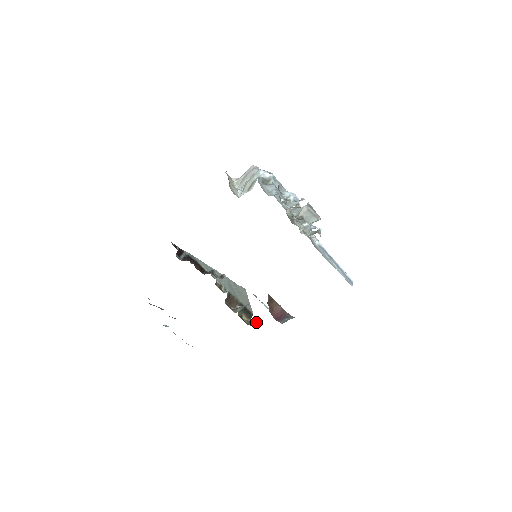
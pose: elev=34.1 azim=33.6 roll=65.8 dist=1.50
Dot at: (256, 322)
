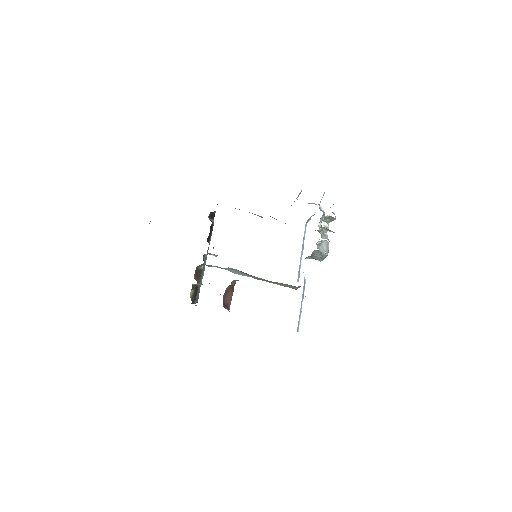
Dot at: occluded
